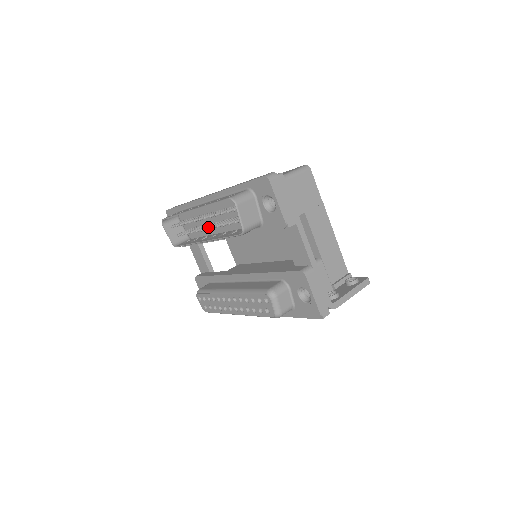
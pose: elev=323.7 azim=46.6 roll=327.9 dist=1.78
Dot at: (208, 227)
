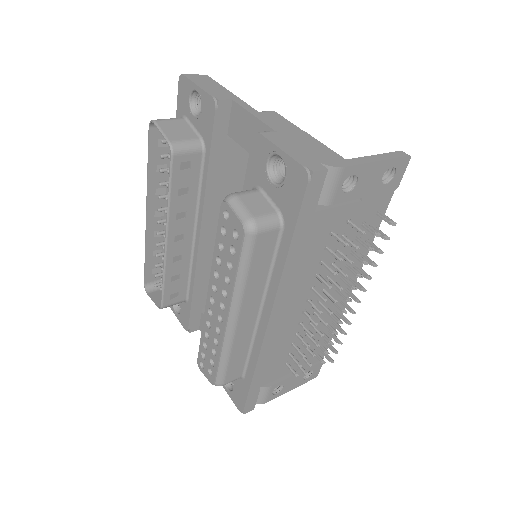
Dot at: occluded
